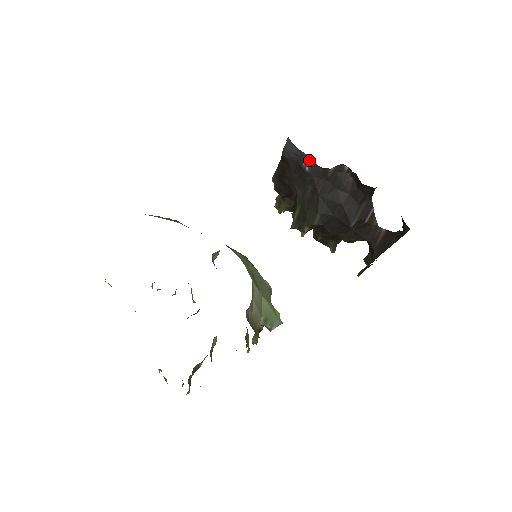
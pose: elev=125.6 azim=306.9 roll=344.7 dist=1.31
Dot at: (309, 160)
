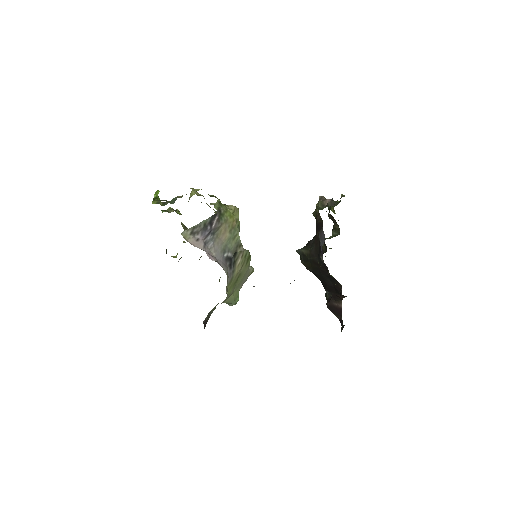
Dot at: occluded
